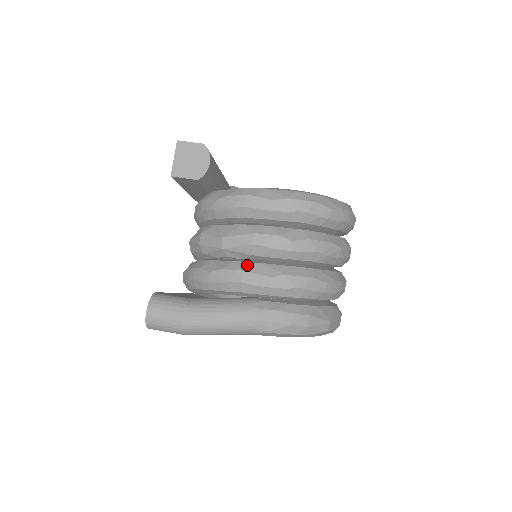
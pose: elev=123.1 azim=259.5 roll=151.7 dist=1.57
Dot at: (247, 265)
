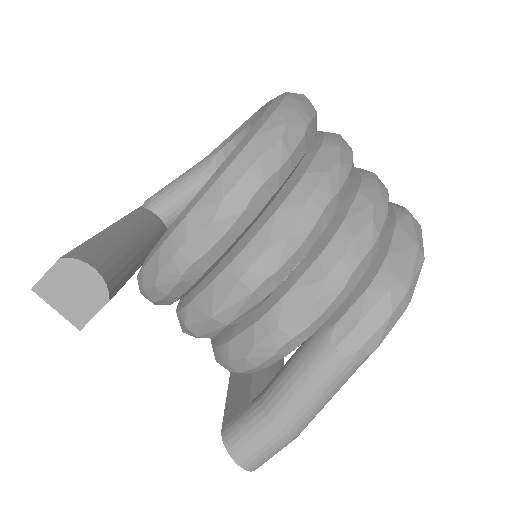
Dot at: (273, 315)
